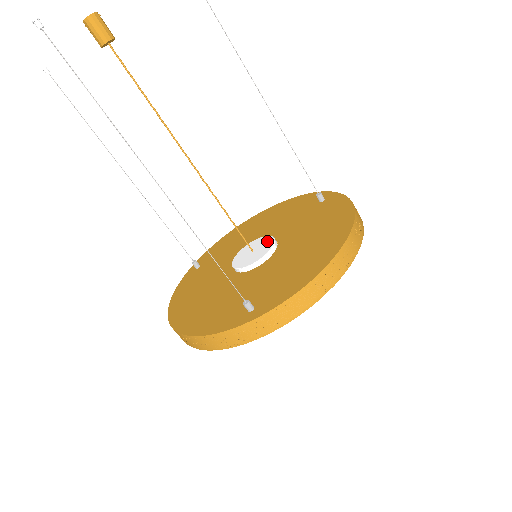
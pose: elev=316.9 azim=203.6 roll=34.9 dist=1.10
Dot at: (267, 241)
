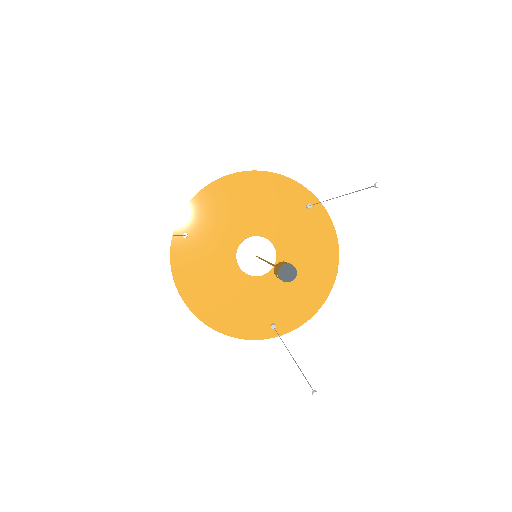
Dot at: (268, 249)
